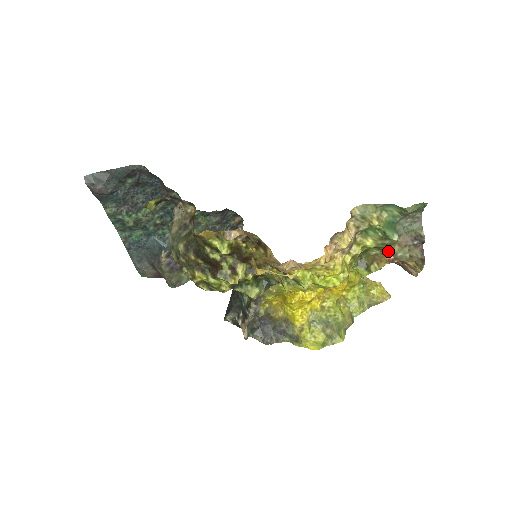
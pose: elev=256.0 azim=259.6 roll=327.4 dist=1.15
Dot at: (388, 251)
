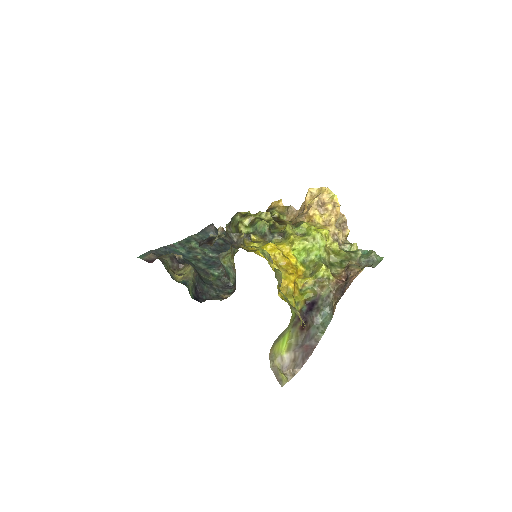
Dot at: (347, 266)
